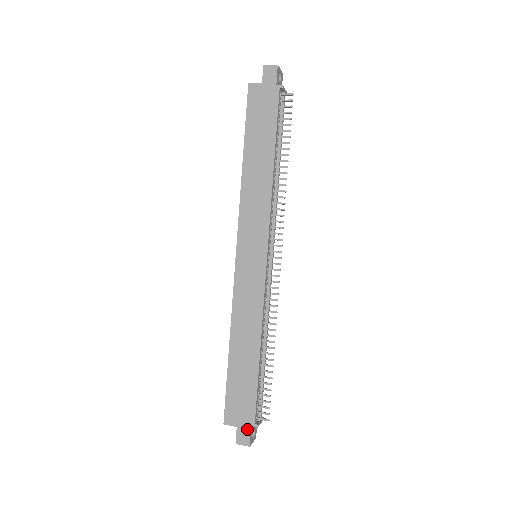
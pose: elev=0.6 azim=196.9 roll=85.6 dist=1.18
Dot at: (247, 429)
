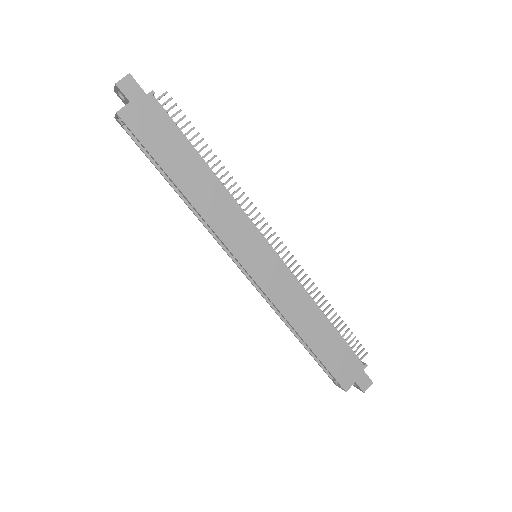
Dot at: (363, 375)
